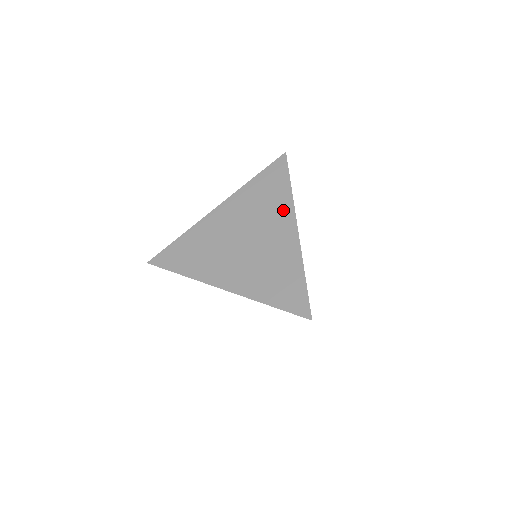
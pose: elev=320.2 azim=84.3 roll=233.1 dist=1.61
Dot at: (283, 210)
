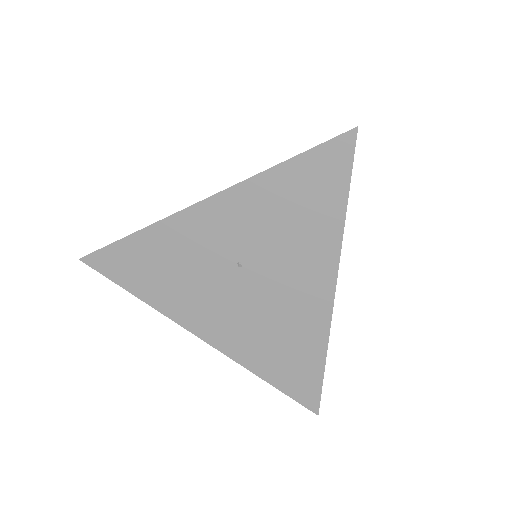
Dot at: occluded
